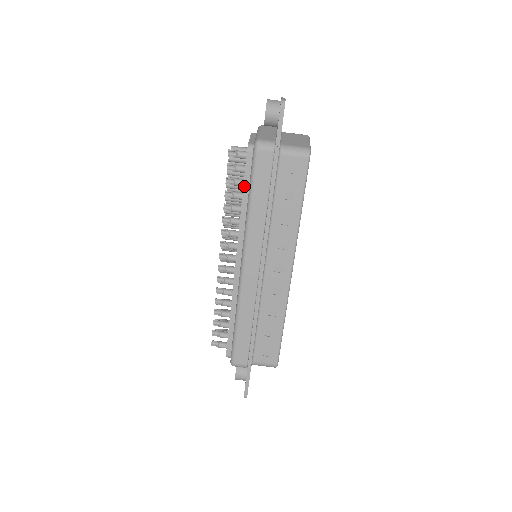
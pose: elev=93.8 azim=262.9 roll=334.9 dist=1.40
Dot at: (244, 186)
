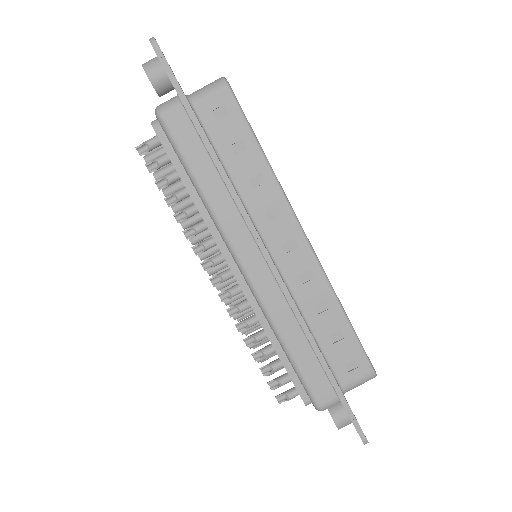
Dot at: (179, 174)
